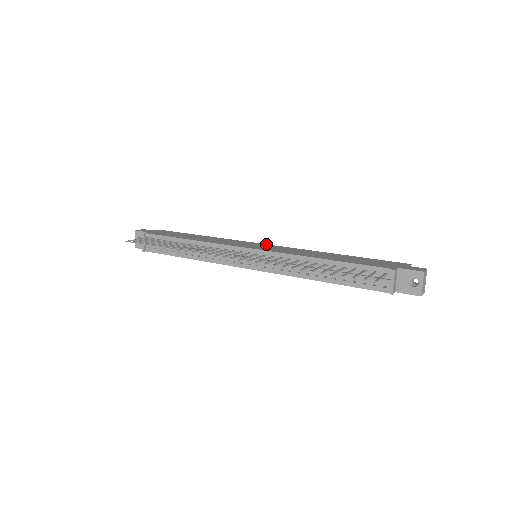
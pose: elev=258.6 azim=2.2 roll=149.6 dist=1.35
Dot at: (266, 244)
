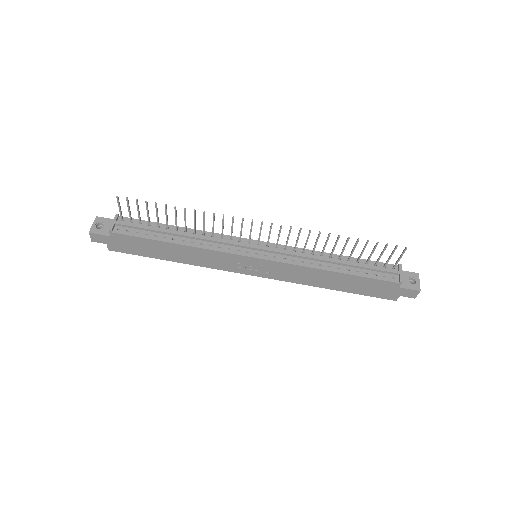
Dot at: occluded
